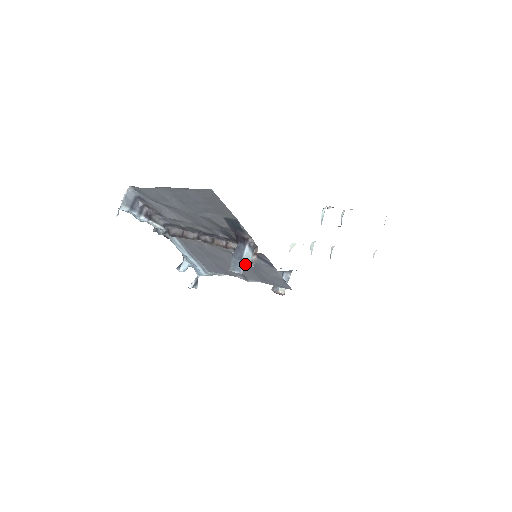
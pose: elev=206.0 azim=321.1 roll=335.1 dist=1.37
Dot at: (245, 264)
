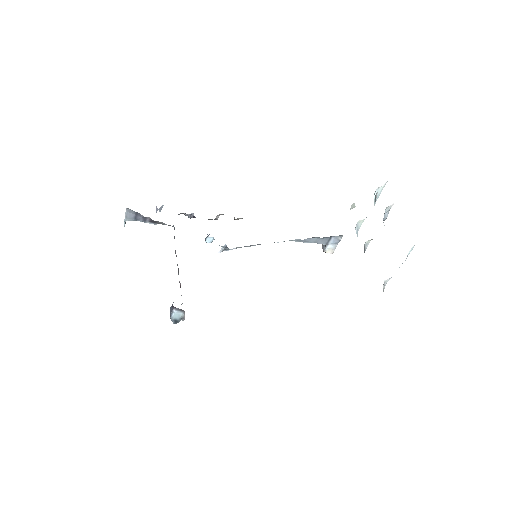
Dot at: (176, 319)
